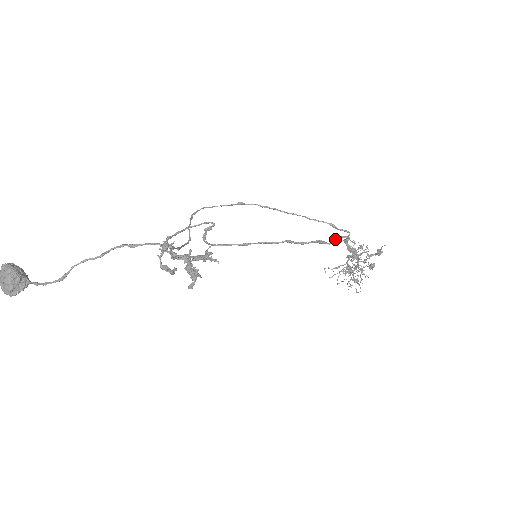
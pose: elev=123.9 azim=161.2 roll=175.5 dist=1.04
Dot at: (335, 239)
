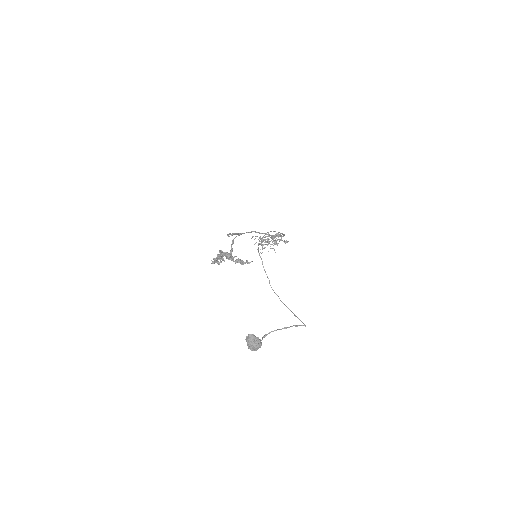
Dot at: (277, 236)
